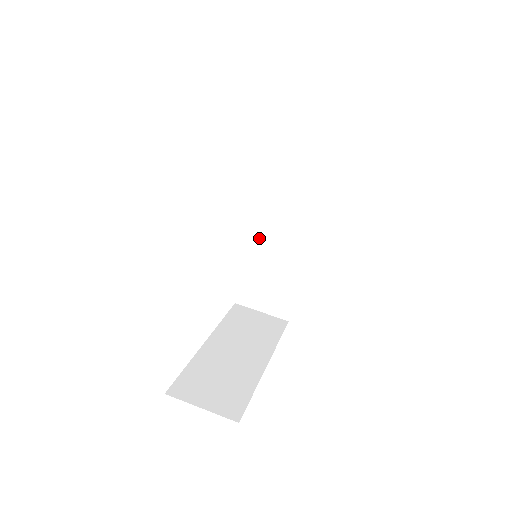
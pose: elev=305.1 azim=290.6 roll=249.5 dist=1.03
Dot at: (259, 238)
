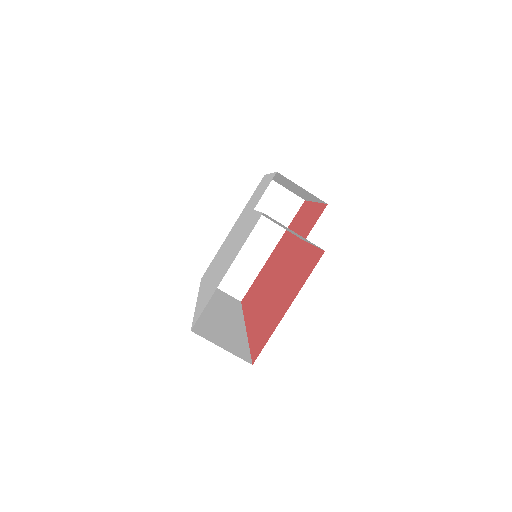
Dot at: (280, 178)
